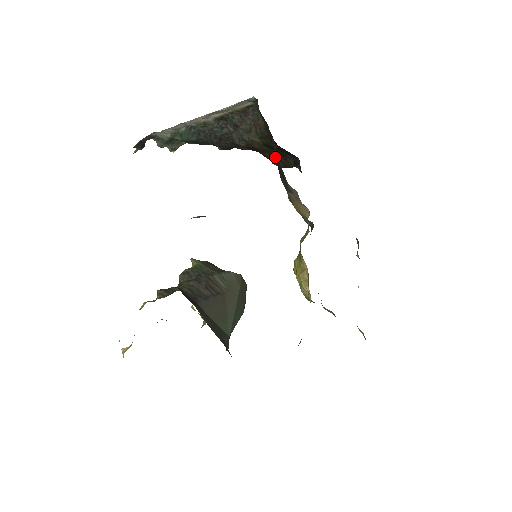
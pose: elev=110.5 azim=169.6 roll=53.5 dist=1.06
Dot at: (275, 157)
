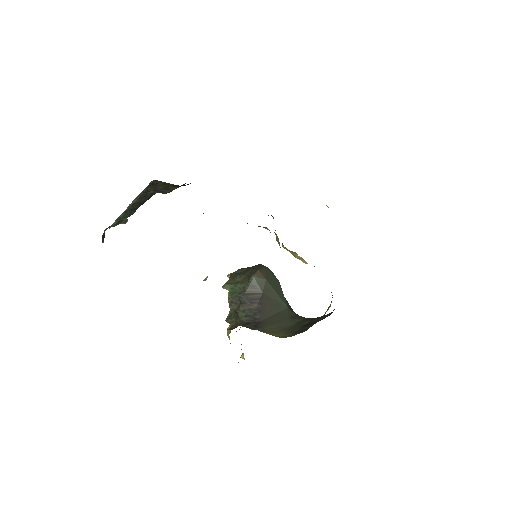
Dot at: occluded
